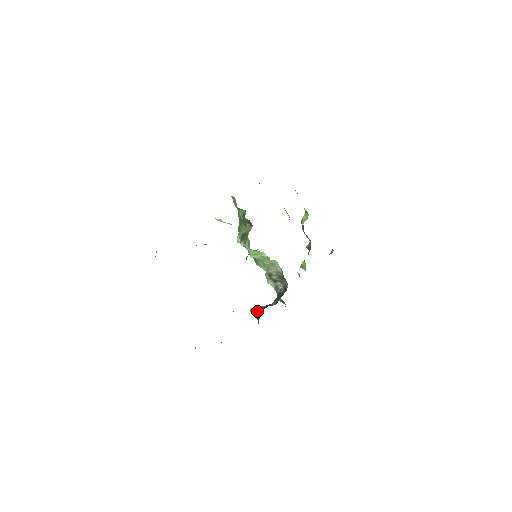
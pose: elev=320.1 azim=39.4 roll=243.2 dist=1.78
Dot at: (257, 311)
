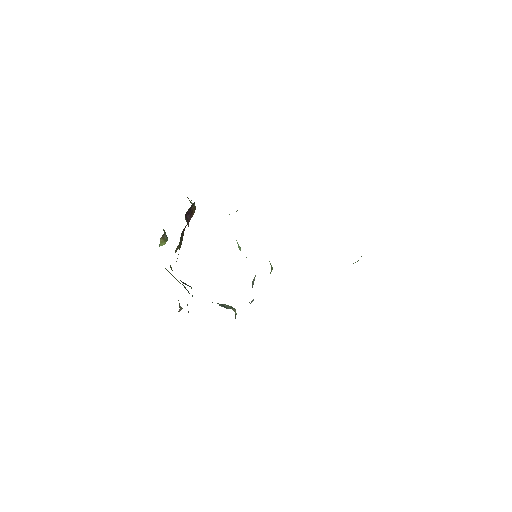
Dot at: occluded
